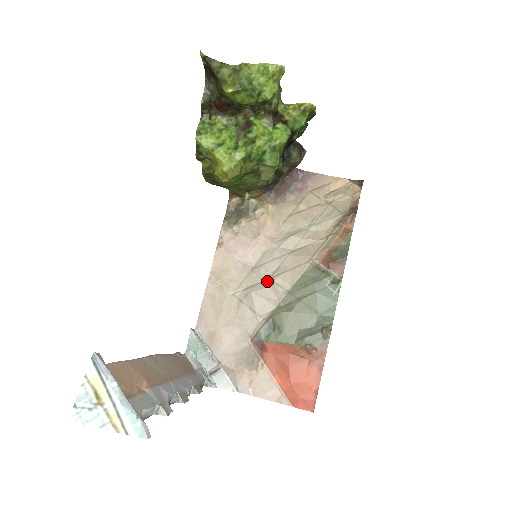
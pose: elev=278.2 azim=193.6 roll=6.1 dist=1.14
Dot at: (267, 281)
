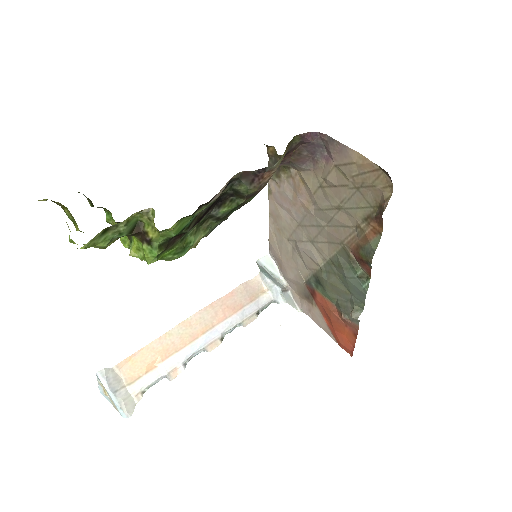
Dot at: (309, 243)
